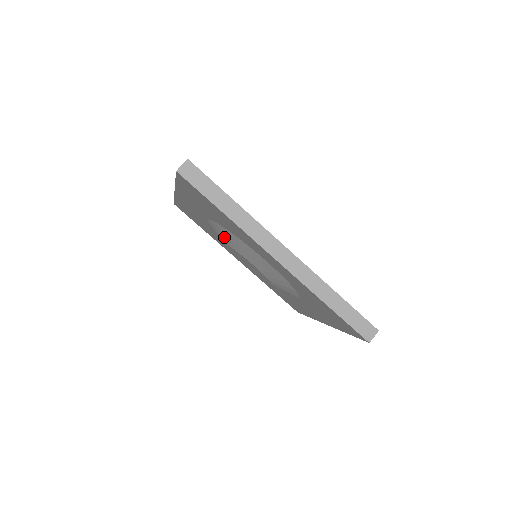
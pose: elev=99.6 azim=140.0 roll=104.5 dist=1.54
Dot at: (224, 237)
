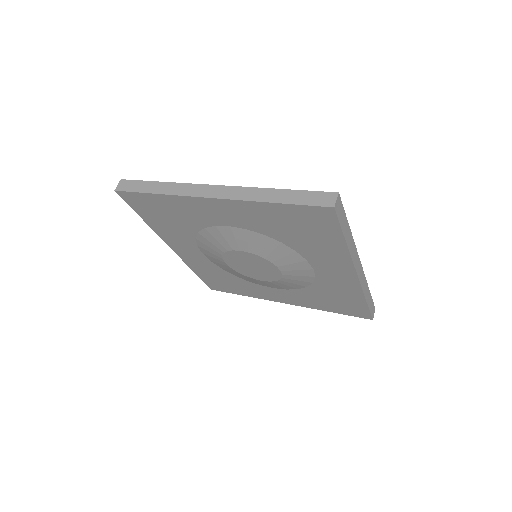
Dot at: (211, 249)
